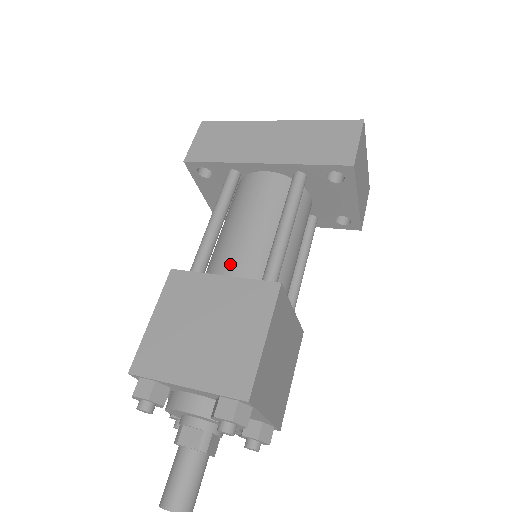
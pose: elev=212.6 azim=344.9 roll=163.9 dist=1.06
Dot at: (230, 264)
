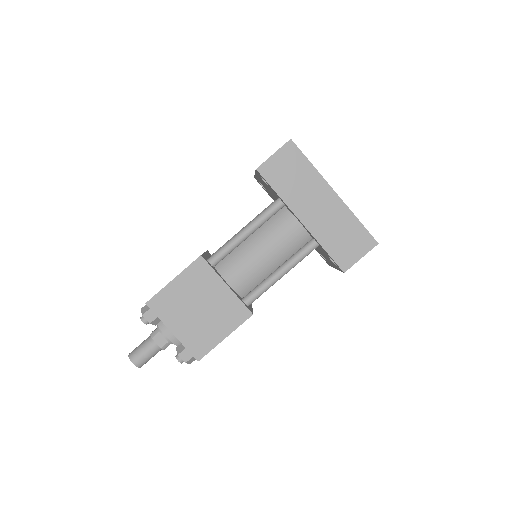
Dot at: (236, 273)
